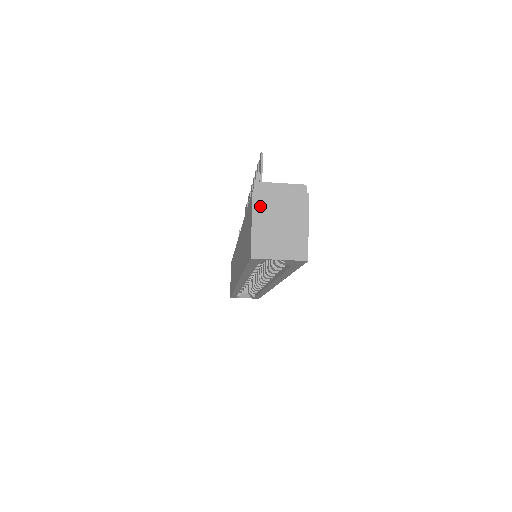
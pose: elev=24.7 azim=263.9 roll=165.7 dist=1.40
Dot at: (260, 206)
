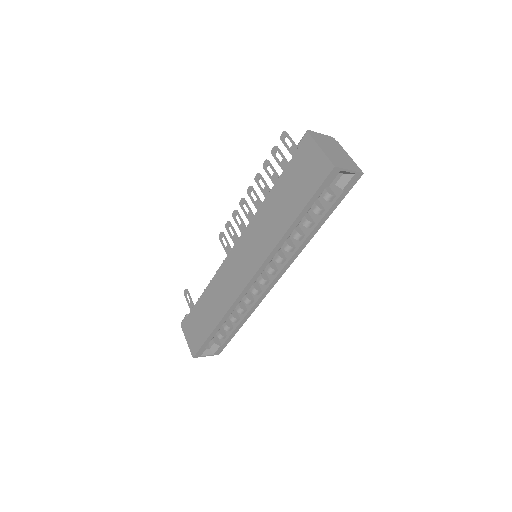
Dot at: (319, 142)
